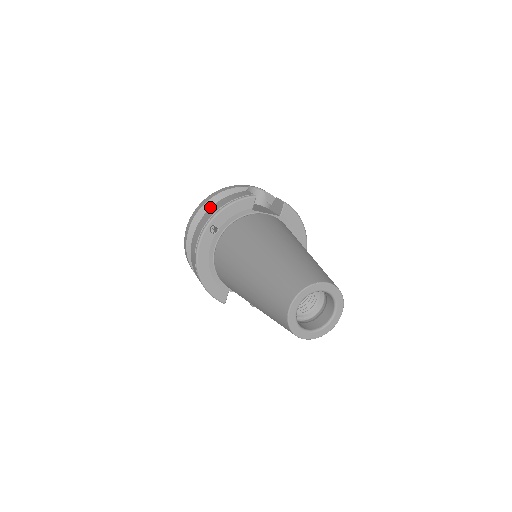
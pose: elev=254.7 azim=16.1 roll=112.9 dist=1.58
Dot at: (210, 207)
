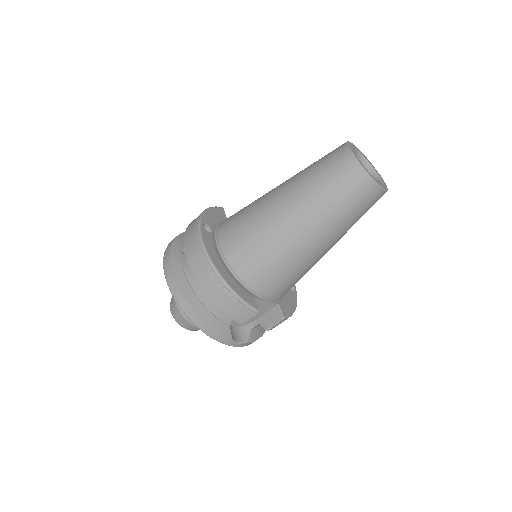
Dot at: (180, 242)
